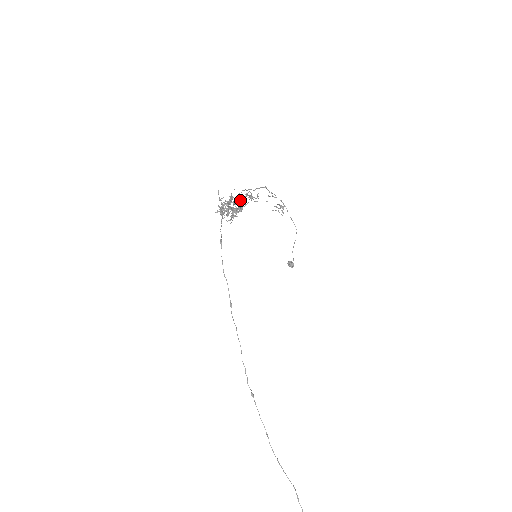
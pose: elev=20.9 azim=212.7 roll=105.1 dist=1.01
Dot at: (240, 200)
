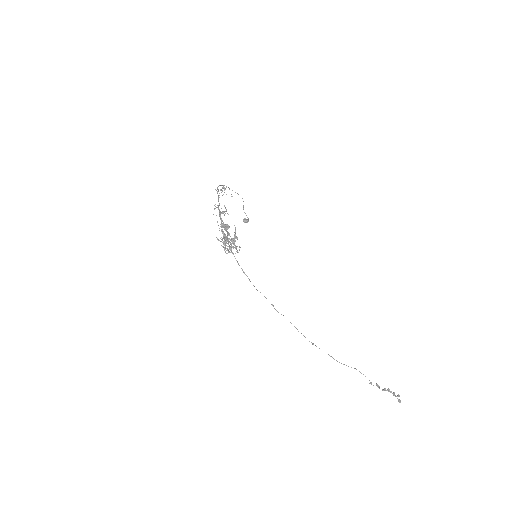
Dot at: (225, 226)
